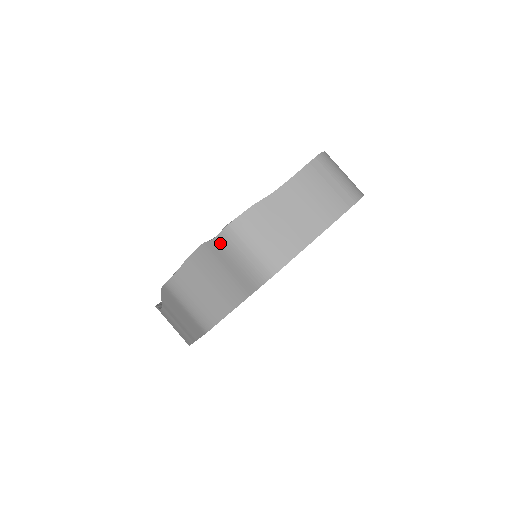
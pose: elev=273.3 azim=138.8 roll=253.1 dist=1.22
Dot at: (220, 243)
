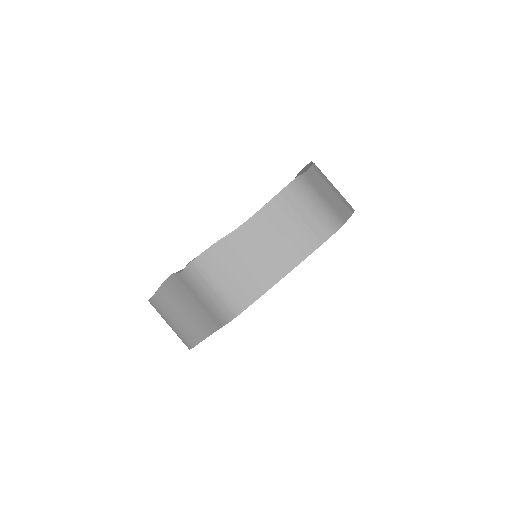
Dot at: (186, 278)
